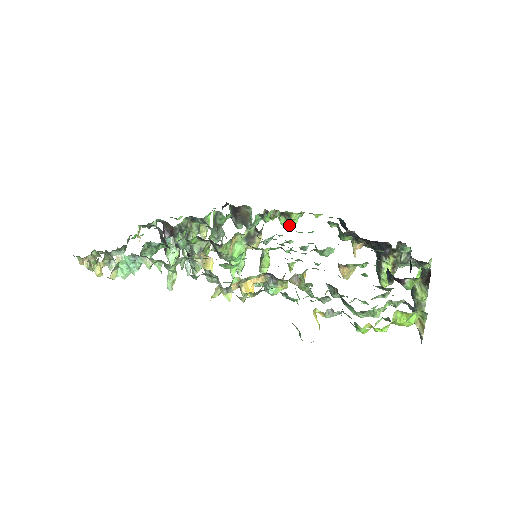
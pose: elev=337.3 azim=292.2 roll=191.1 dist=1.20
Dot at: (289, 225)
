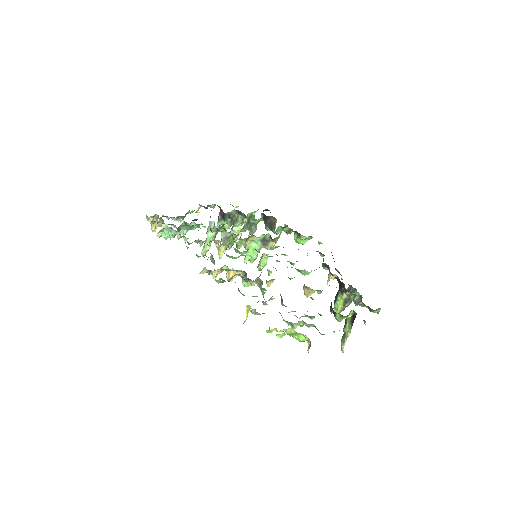
Dot at: (299, 242)
